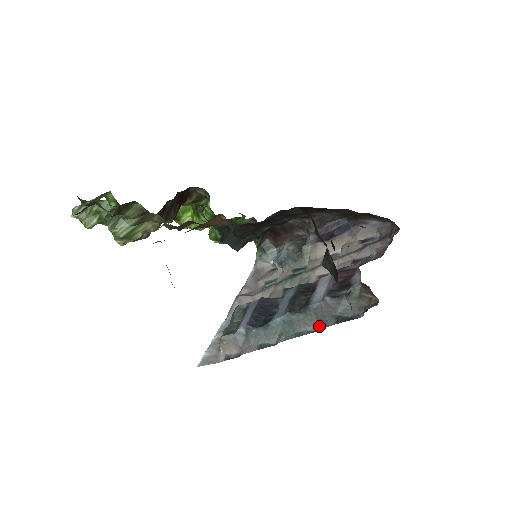
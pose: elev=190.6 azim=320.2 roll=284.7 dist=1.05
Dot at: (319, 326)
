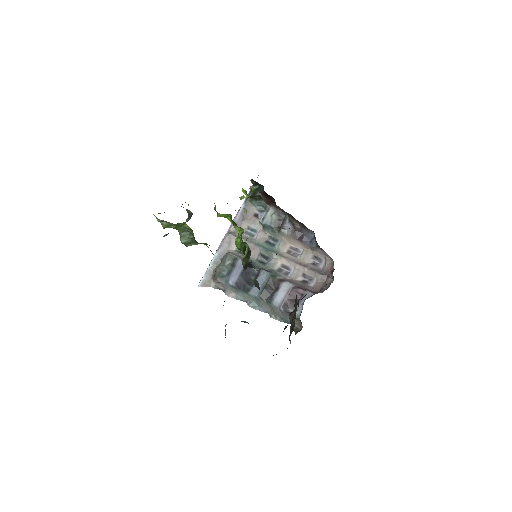
Dot at: (272, 316)
